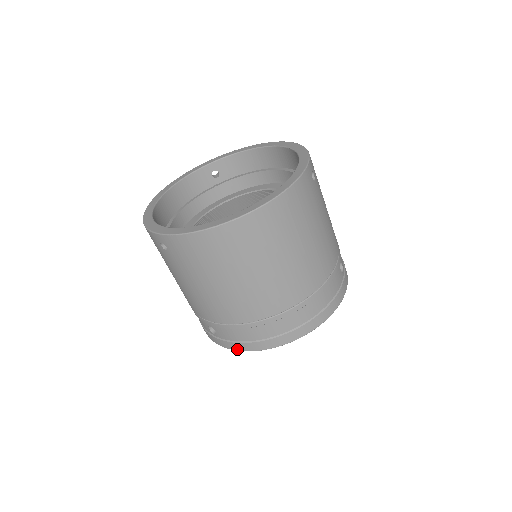
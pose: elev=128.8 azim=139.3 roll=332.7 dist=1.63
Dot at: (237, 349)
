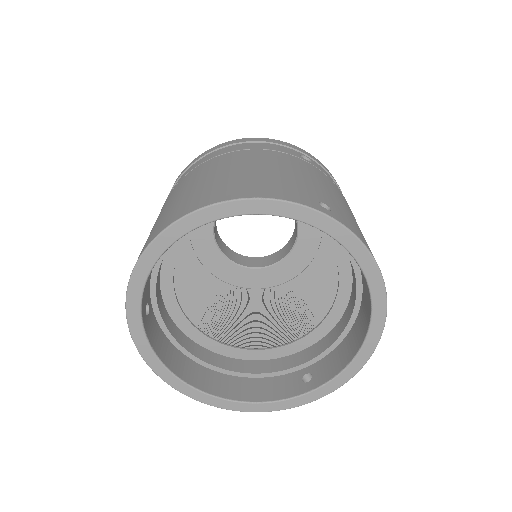
Dot at: occluded
